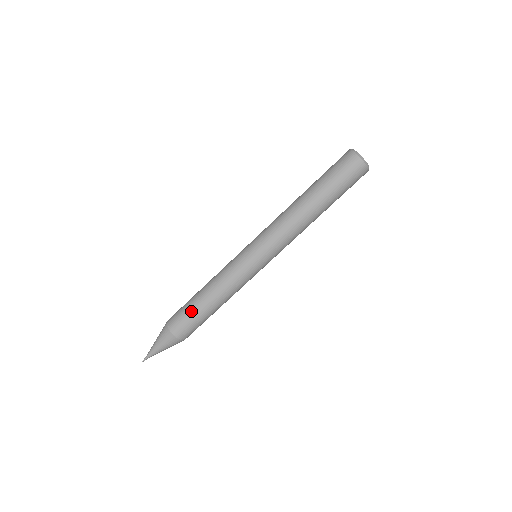
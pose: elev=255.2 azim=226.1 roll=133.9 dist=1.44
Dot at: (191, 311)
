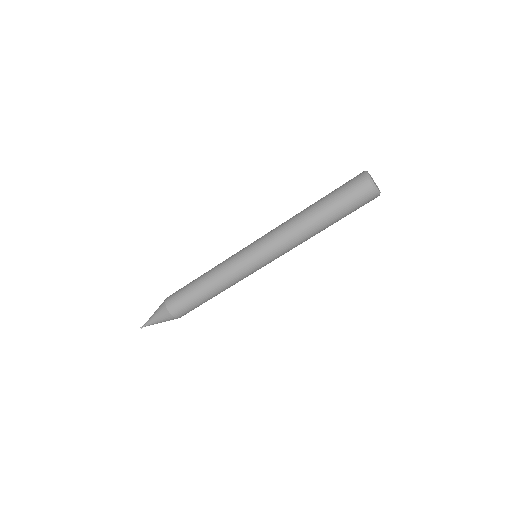
Dot at: (186, 288)
